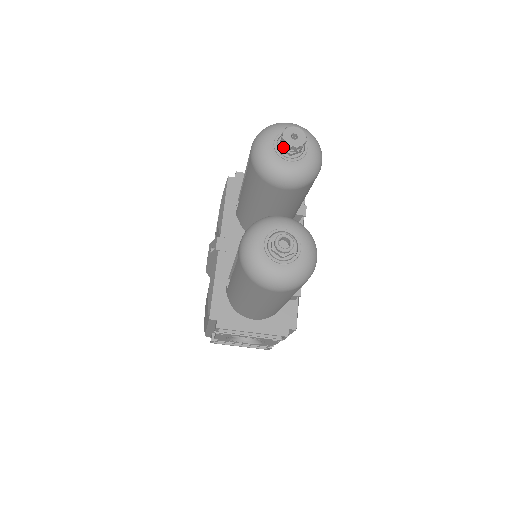
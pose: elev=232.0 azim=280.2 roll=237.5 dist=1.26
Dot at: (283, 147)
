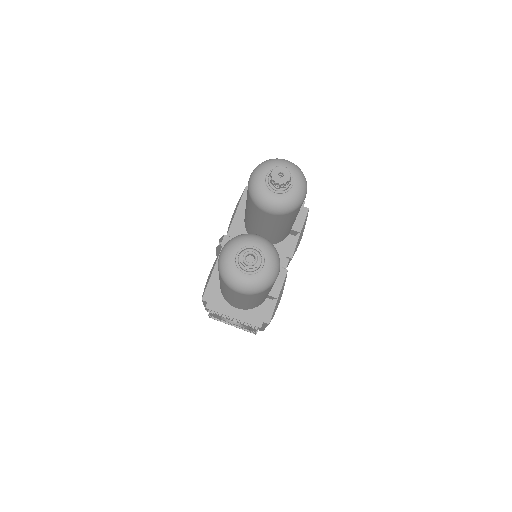
Dot at: (272, 181)
